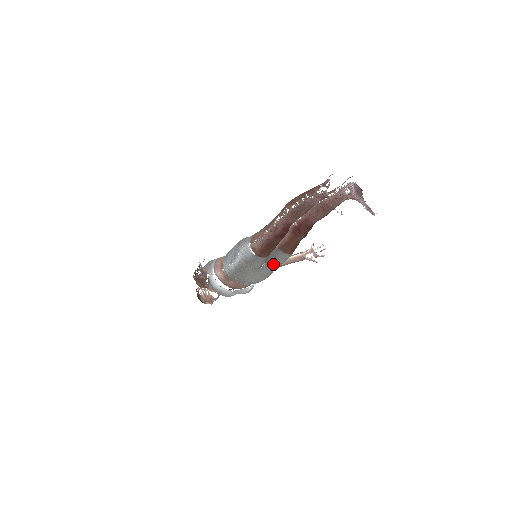
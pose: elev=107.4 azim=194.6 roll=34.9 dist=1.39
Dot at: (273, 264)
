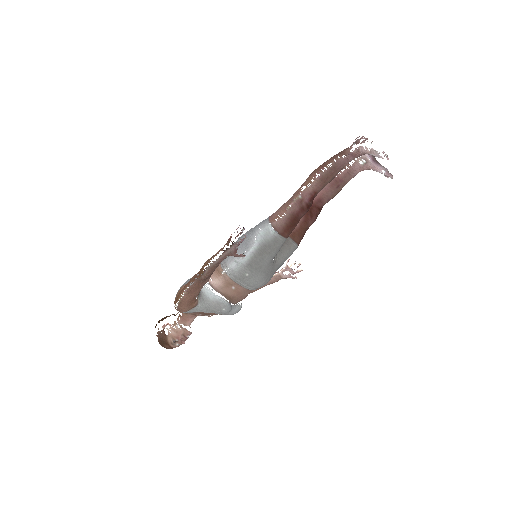
Dot at: (281, 258)
